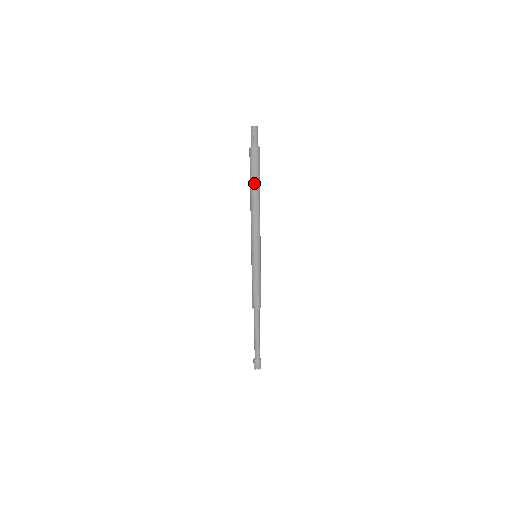
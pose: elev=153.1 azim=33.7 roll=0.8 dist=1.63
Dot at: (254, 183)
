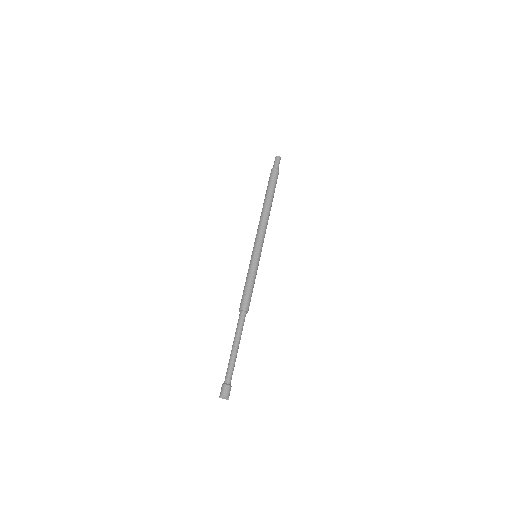
Dot at: (270, 191)
